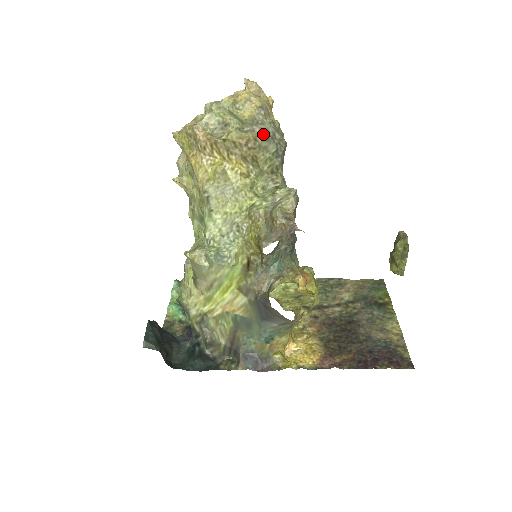
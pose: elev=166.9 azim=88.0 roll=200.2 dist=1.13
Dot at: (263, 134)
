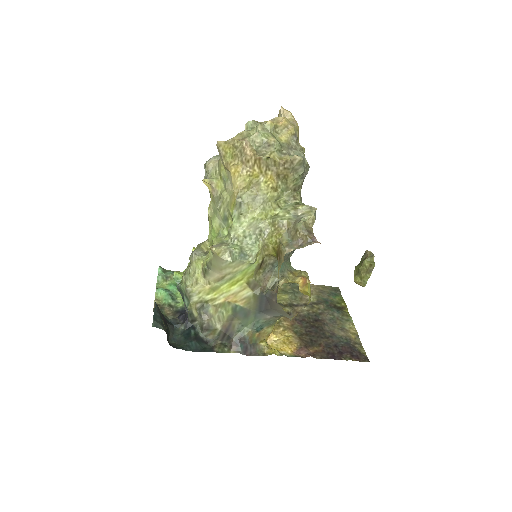
Dot at: (299, 159)
